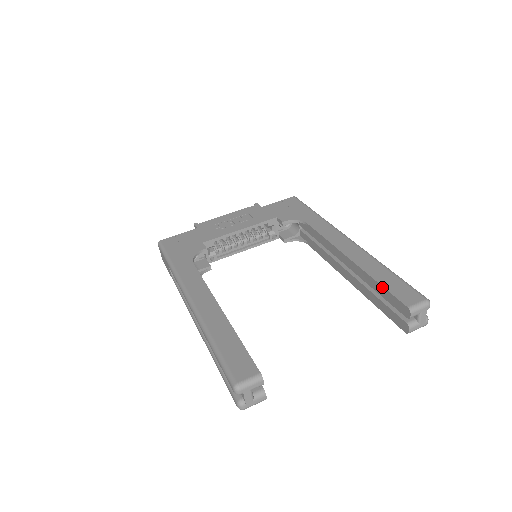
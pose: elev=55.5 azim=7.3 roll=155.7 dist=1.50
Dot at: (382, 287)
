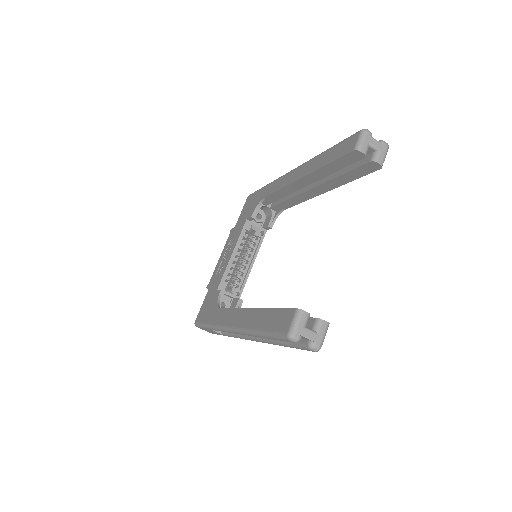
Dot at: (331, 164)
